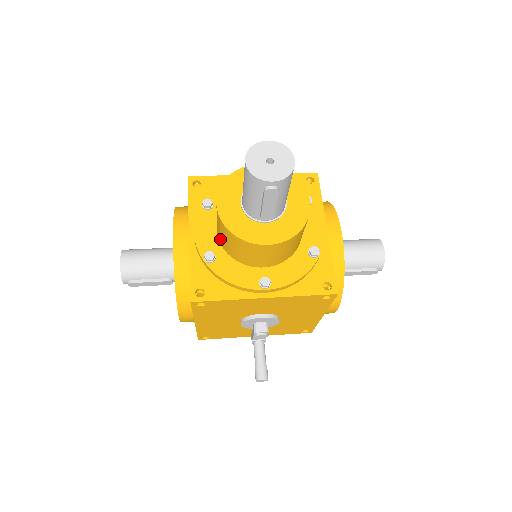
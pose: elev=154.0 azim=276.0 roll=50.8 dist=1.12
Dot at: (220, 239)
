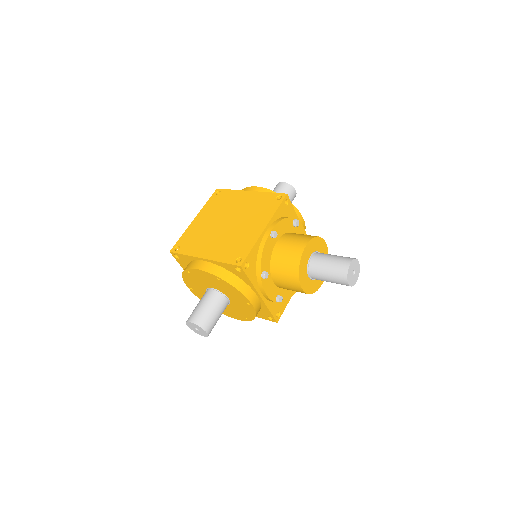
Dot at: (283, 288)
